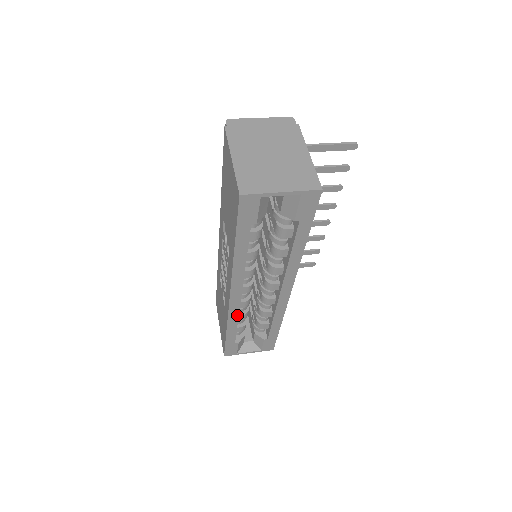
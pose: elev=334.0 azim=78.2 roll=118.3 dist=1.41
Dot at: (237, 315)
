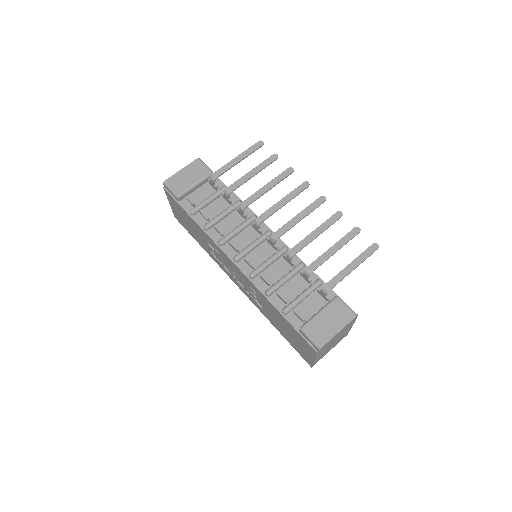
Dot at: occluded
